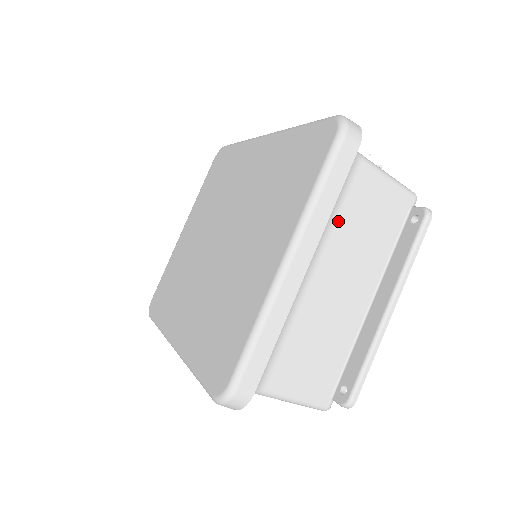
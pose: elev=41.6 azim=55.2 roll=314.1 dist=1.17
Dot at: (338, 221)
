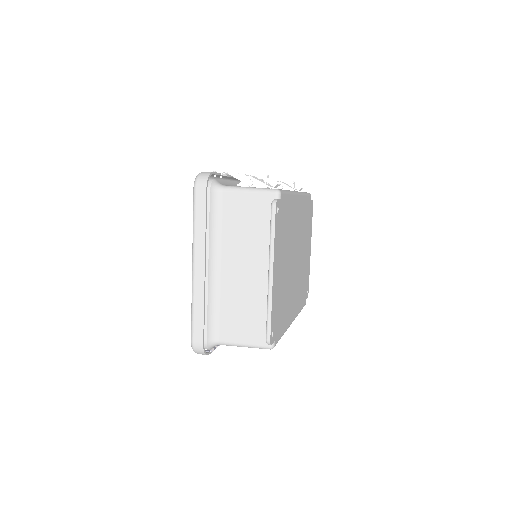
Dot at: (223, 232)
